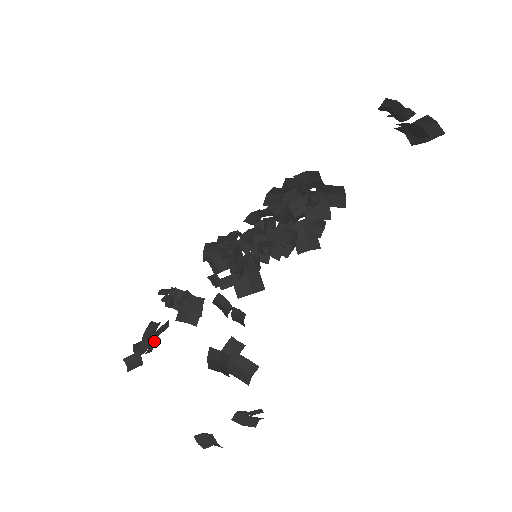
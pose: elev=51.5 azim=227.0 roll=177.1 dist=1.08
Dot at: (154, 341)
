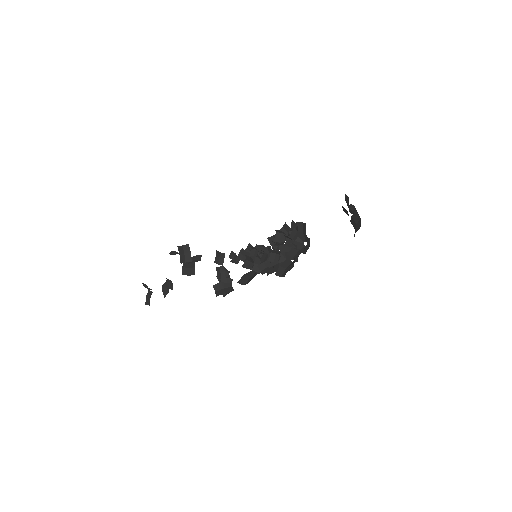
Dot at: occluded
